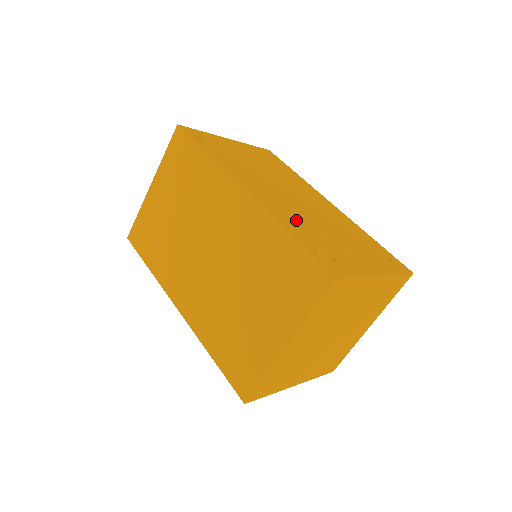
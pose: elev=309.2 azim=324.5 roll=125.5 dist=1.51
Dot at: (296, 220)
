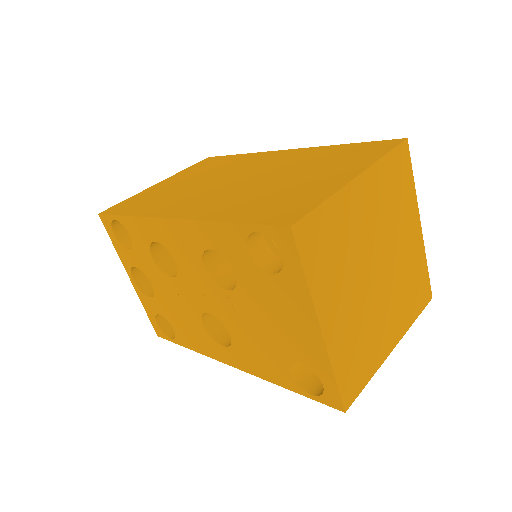
Dot at: occluded
